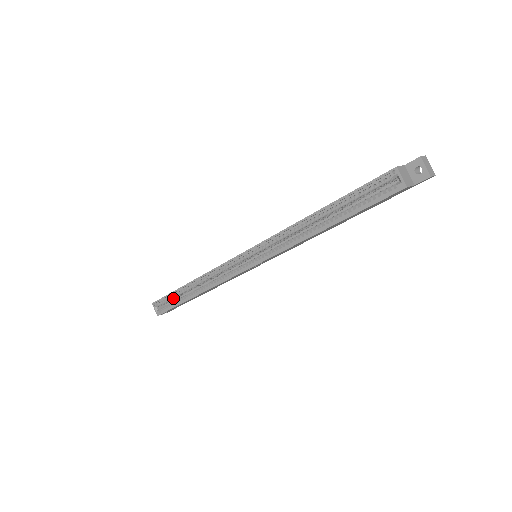
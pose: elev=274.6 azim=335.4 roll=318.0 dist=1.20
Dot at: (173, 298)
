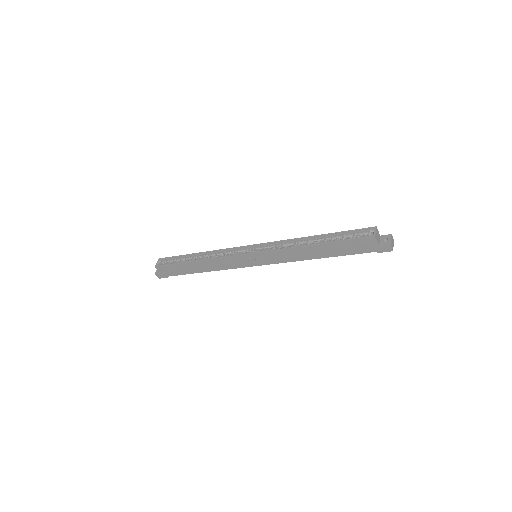
Dot at: (177, 261)
